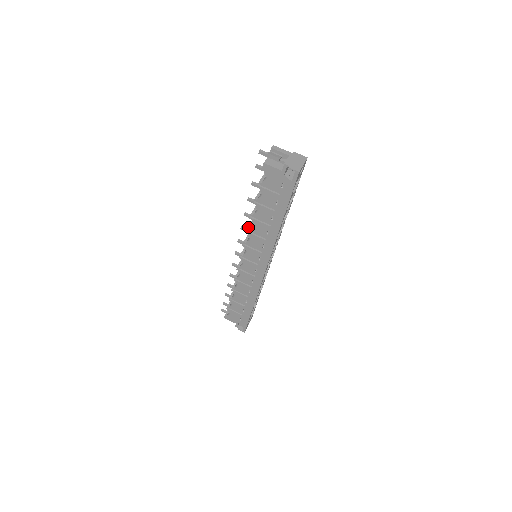
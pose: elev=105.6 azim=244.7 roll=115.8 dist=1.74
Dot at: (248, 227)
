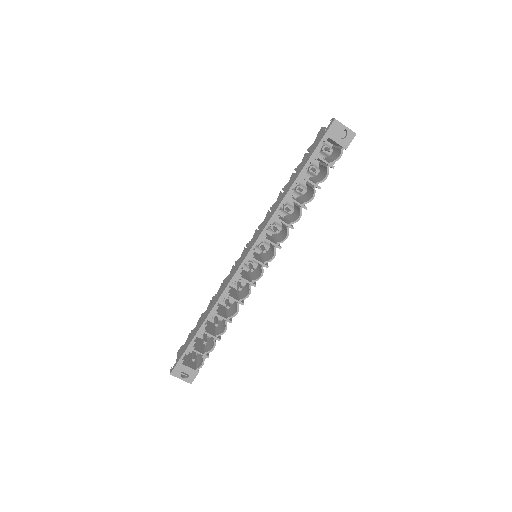
Dot at: occluded
